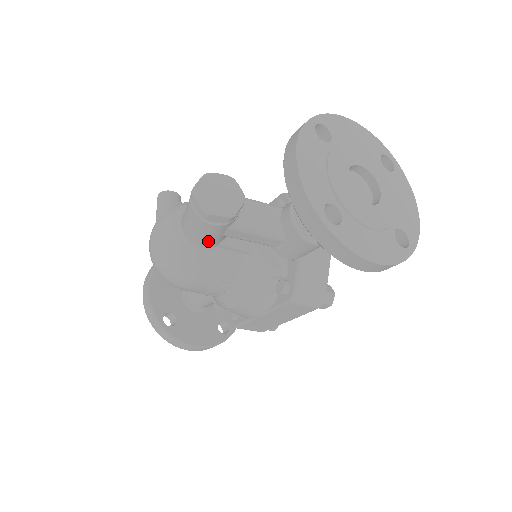
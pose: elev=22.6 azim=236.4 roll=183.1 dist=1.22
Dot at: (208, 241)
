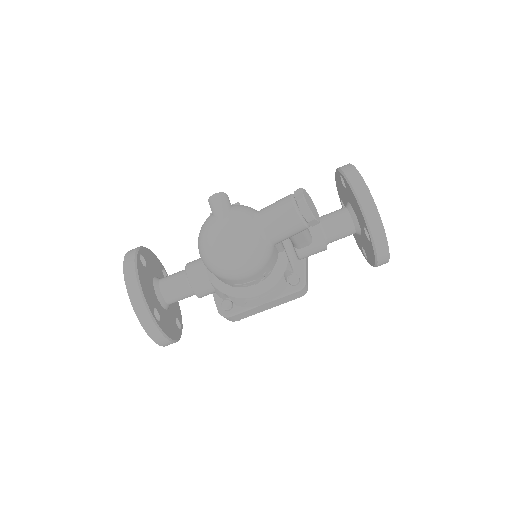
Dot at: (284, 239)
